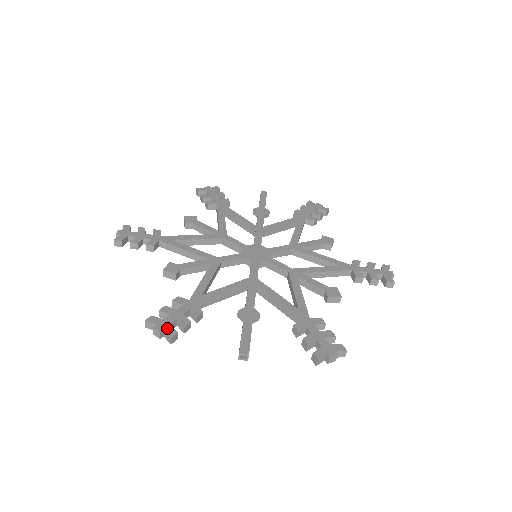
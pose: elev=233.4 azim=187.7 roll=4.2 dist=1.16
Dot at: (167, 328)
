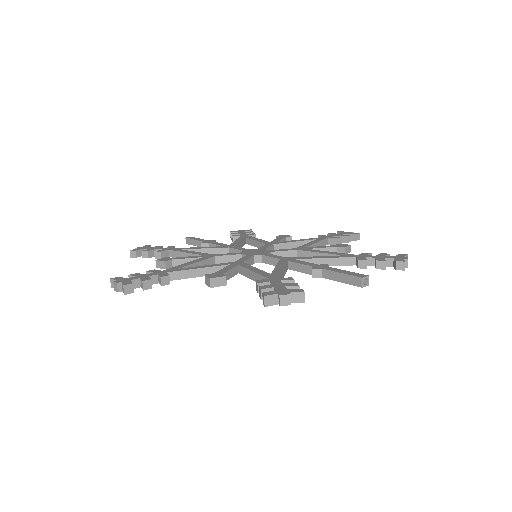
Dot at: (290, 291)
